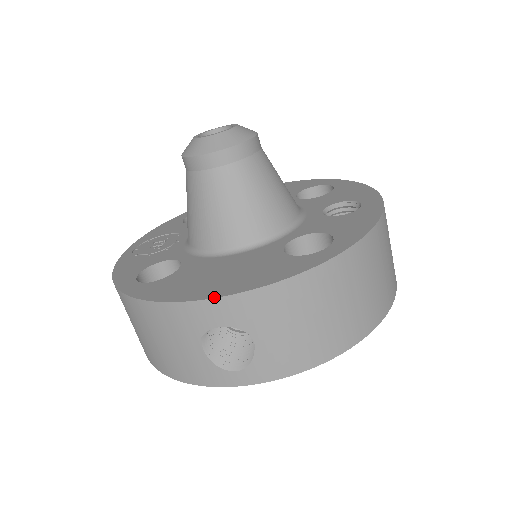
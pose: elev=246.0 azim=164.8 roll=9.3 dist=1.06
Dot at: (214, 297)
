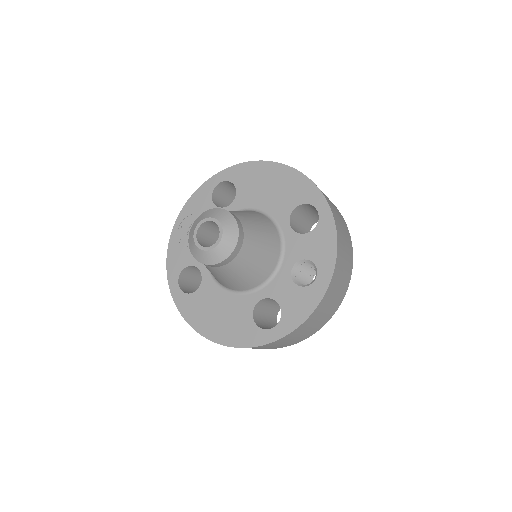
Dot at: (210, 340)
